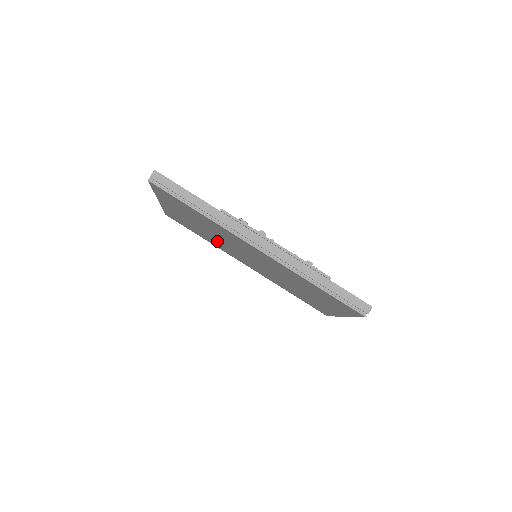
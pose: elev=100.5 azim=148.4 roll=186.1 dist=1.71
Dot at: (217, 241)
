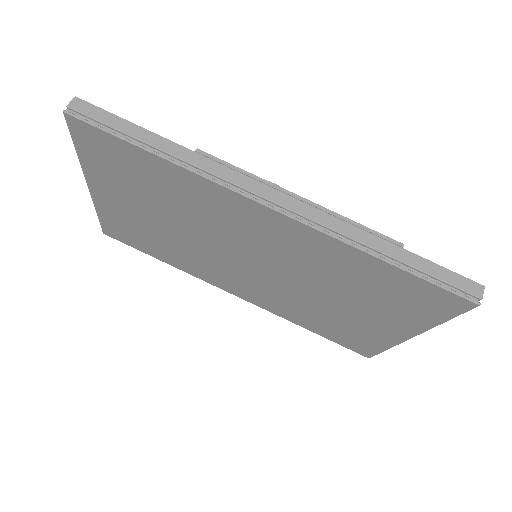
Dot at: (188, 250)
